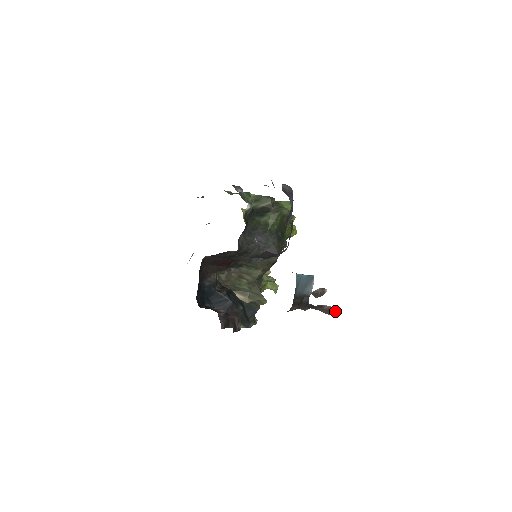
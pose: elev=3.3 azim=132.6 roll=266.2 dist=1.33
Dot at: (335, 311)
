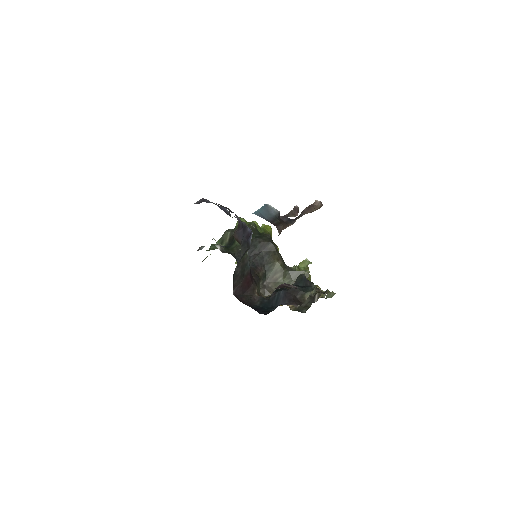
Dot at: (314, 204)
